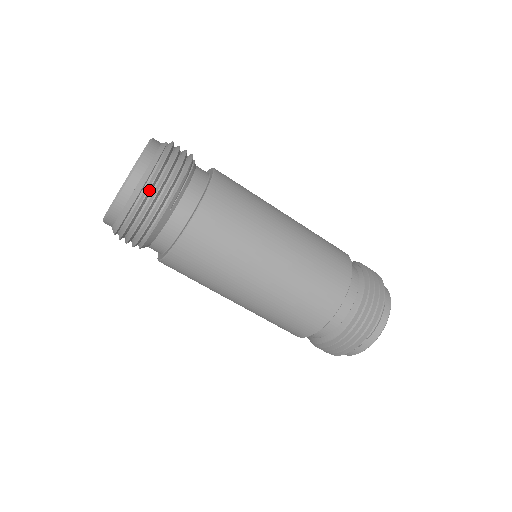
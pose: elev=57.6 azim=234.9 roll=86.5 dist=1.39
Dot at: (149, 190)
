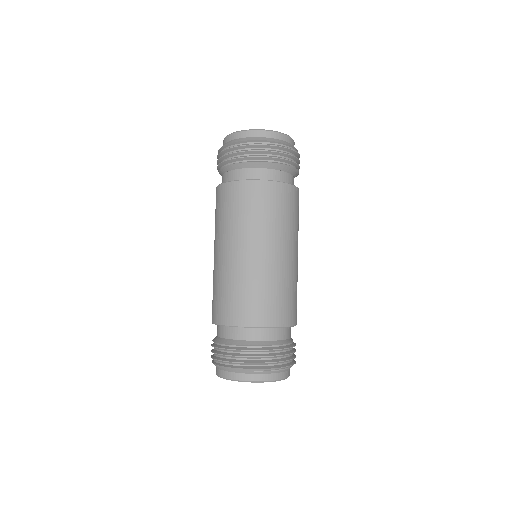
Dot at: (299, 155)
